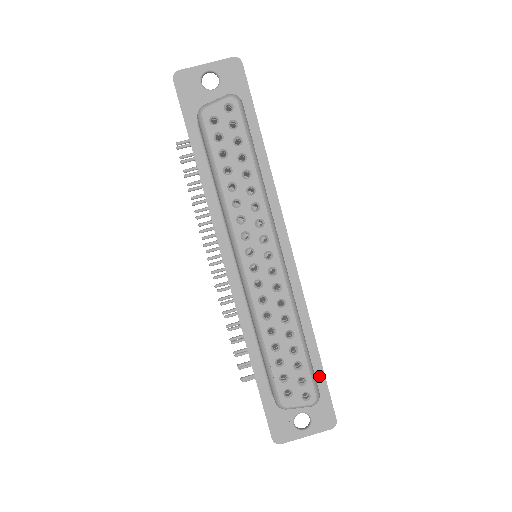
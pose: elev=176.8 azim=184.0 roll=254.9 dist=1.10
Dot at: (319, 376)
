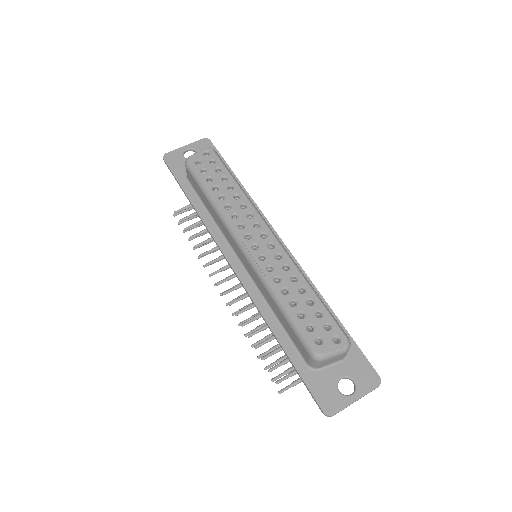
Dot at: occluded
